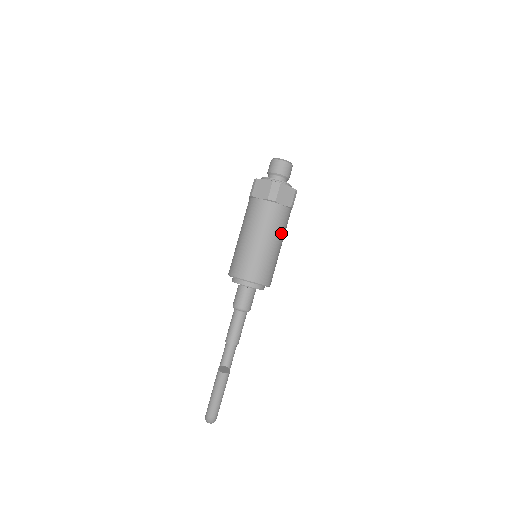
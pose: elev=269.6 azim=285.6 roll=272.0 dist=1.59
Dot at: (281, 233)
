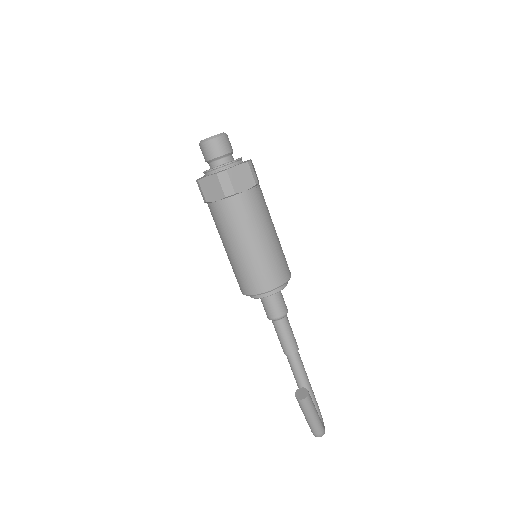
Dot at: (265, 219)
